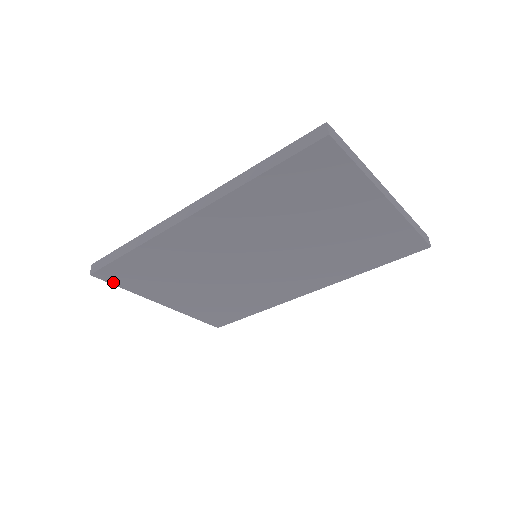
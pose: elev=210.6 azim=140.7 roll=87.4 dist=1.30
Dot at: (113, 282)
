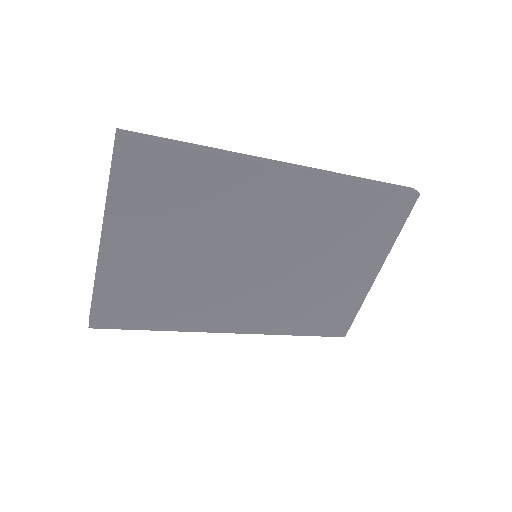
Dot at: (118, 166)
